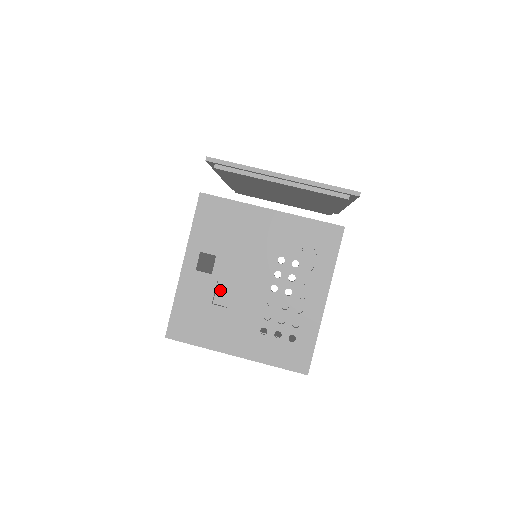
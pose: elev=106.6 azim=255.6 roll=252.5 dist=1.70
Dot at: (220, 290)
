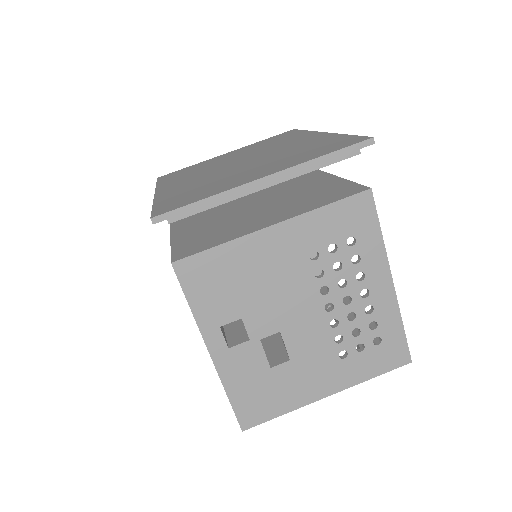
Dot at: occluded
